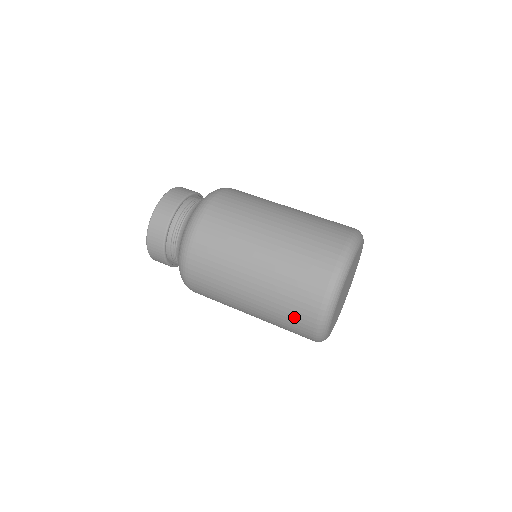
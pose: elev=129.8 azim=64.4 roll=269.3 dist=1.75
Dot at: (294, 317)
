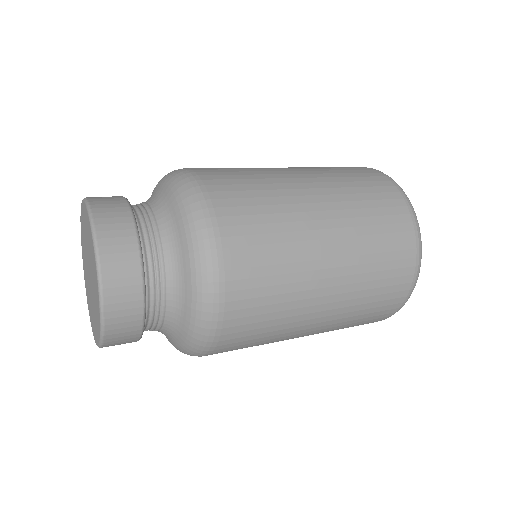
Dot at: (380, 202)
